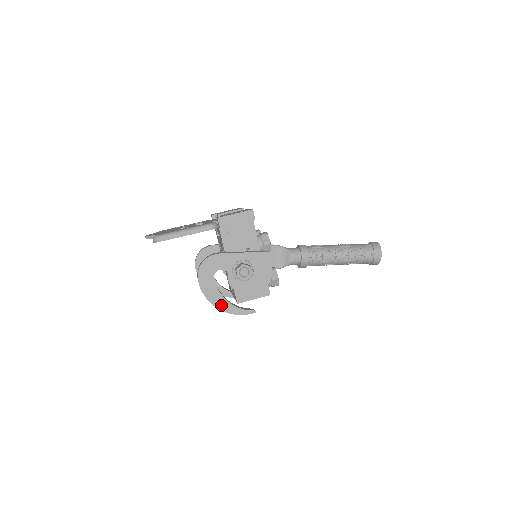
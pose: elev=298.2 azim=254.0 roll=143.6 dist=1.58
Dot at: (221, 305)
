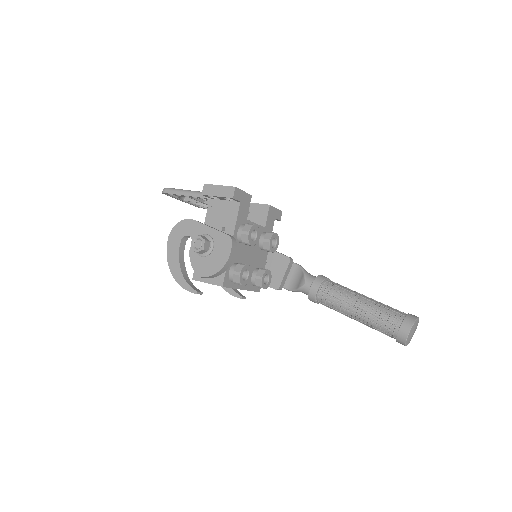
Dot at: (174, 270)
